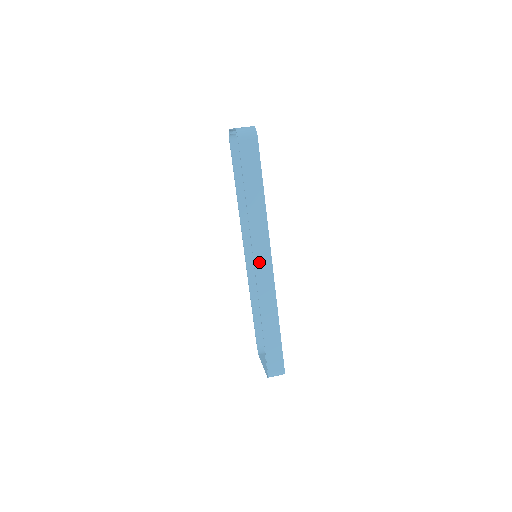
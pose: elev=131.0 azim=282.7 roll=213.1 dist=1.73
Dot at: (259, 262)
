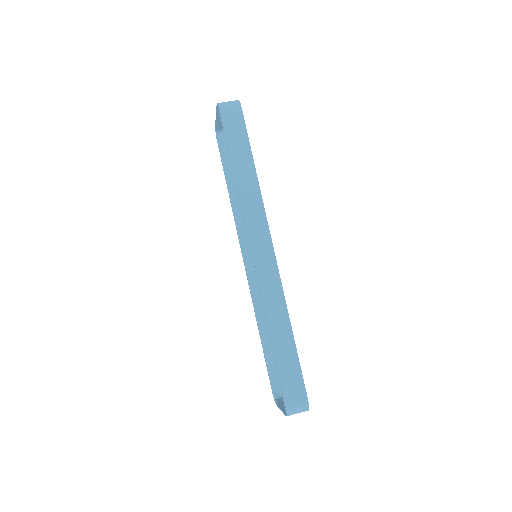
Dot at: (257, 248)
